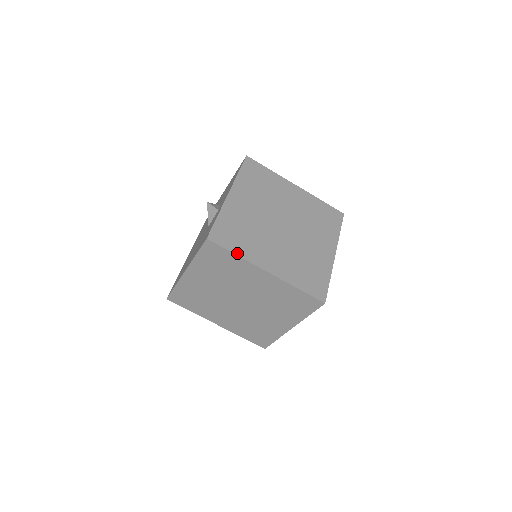
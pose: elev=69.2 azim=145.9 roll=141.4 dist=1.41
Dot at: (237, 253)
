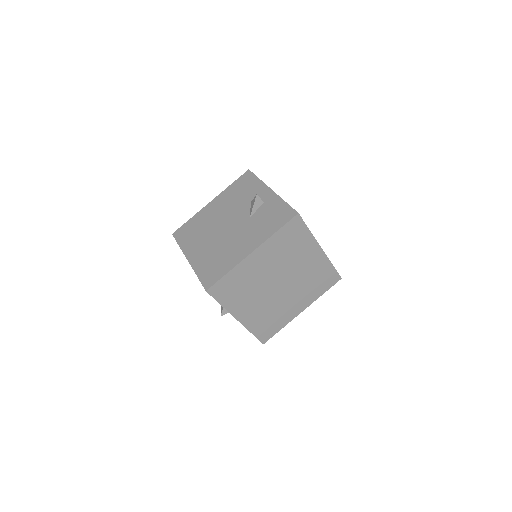
Dot at: (309, 230)
